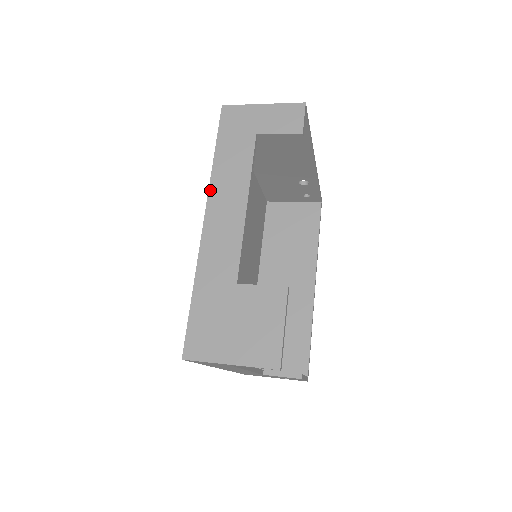
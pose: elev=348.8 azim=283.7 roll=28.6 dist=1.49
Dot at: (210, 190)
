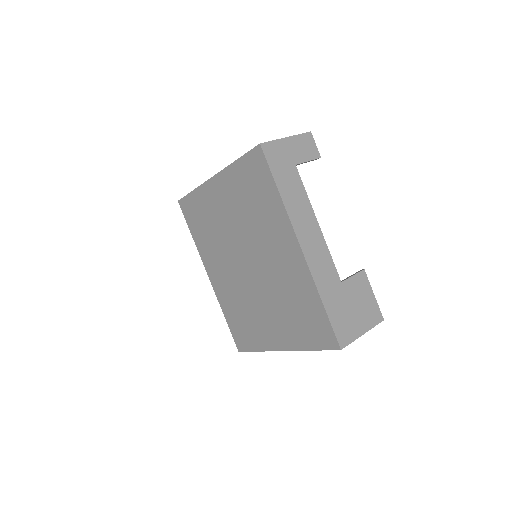
Dot at: (292, 221)
